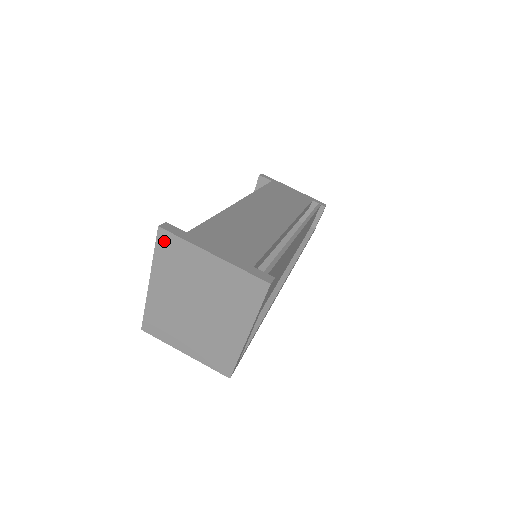
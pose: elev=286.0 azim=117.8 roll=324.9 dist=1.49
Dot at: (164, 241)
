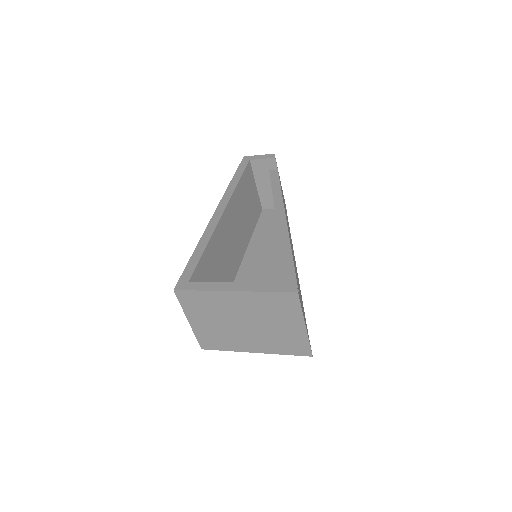
Dot at: (288, 297)
